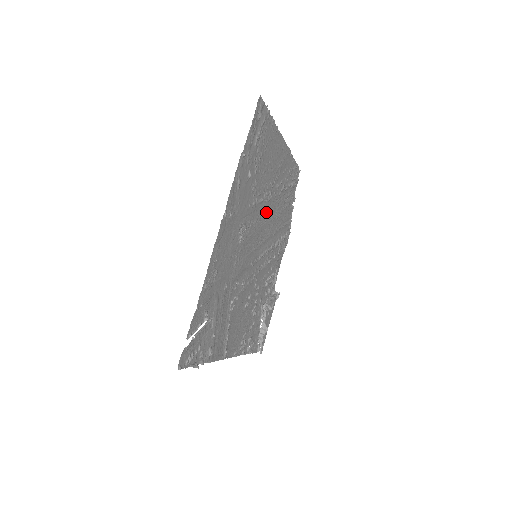
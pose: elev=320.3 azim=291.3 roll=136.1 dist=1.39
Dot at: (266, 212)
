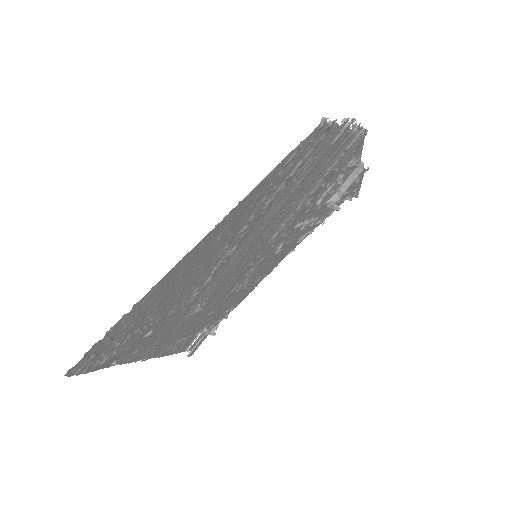
Dot at: (239, 250)
